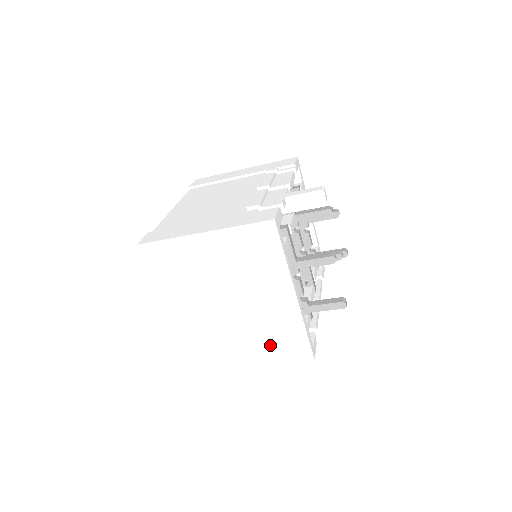
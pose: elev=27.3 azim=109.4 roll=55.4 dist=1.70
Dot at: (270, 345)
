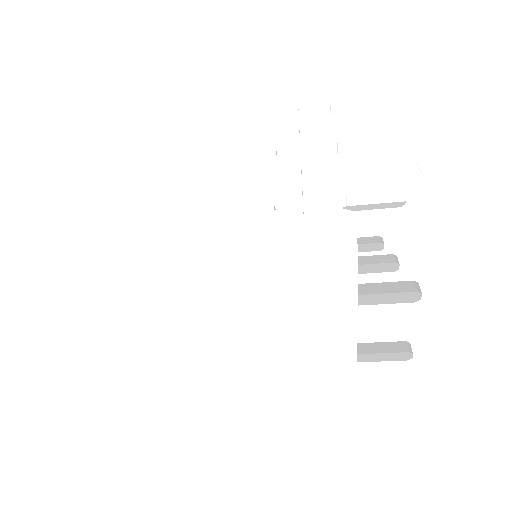
Dot at: (288, 421)
